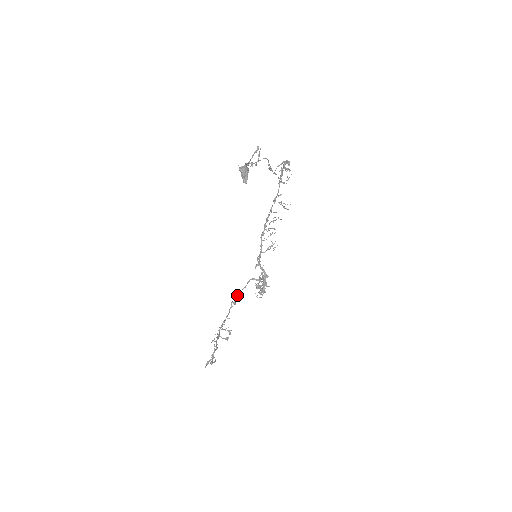
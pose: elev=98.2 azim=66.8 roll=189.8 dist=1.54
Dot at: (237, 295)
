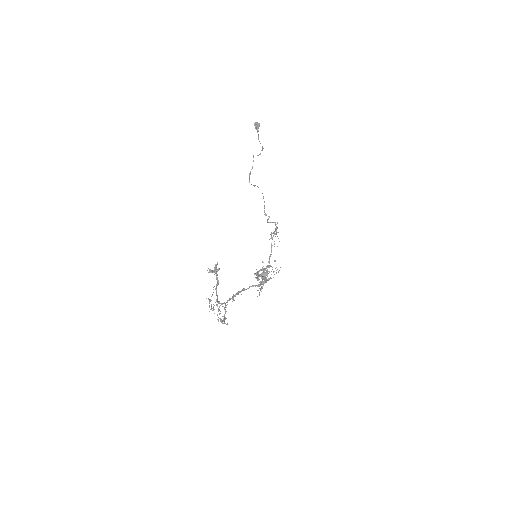
Dot at: (236, 294)
